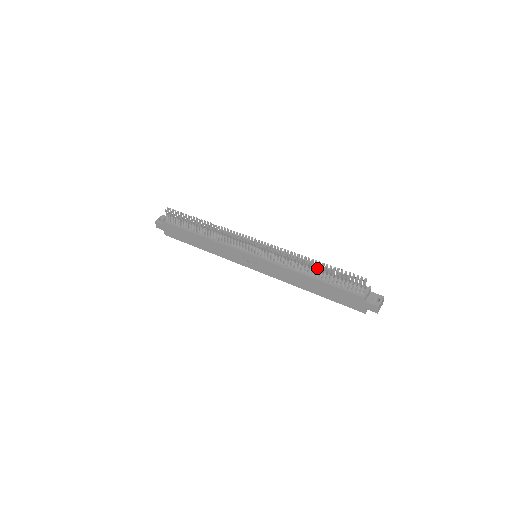
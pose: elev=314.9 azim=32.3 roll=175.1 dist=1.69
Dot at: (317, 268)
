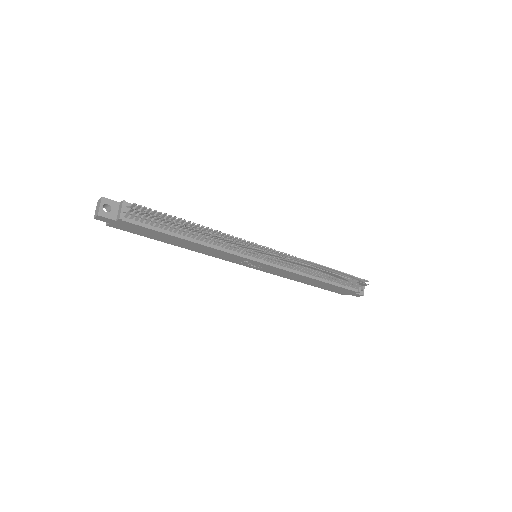
Dot at: (329, 274)
